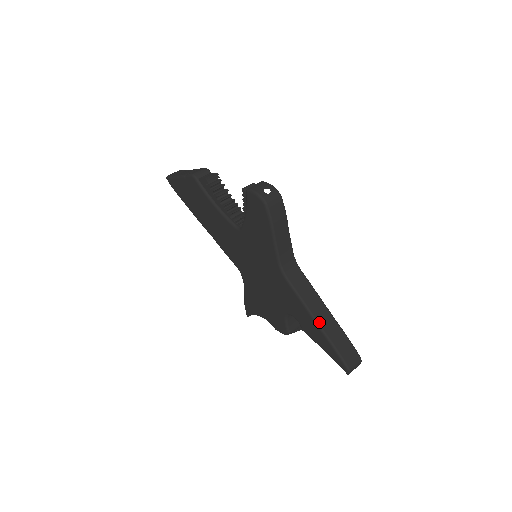
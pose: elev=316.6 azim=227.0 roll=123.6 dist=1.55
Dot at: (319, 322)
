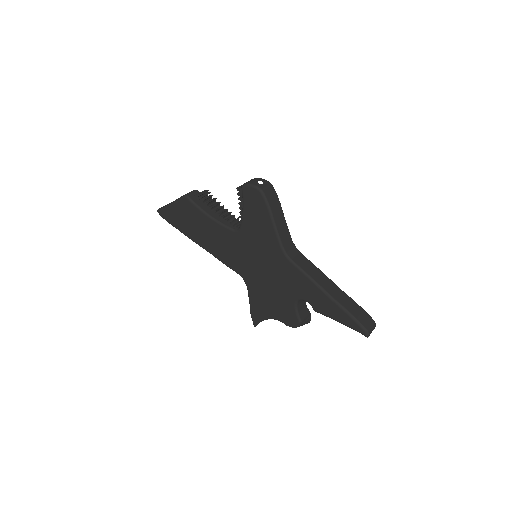
Dot at: (329, 293)
